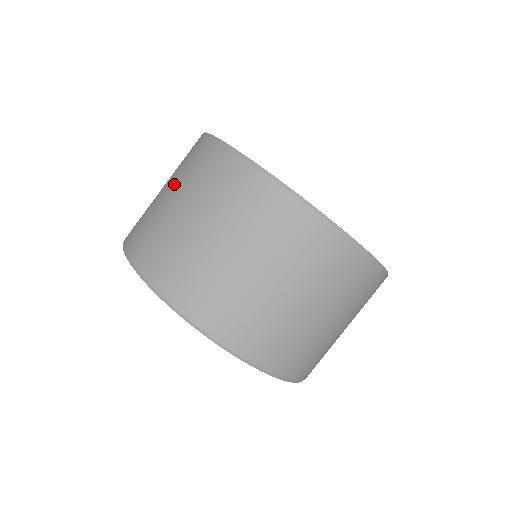
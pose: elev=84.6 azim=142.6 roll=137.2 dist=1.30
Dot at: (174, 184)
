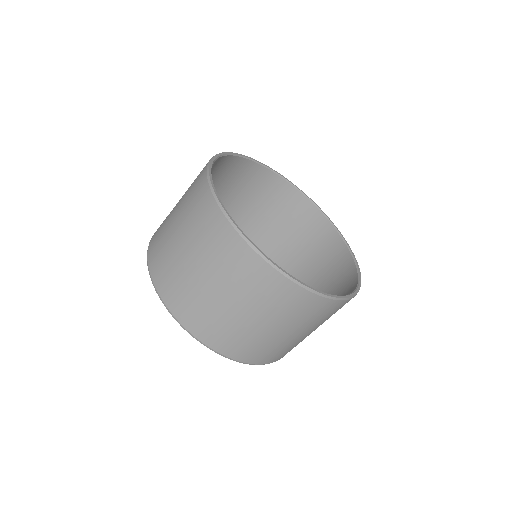
Dot at: (181, 219)
